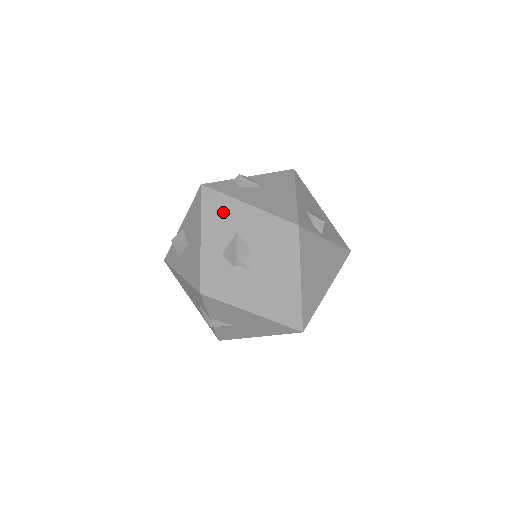
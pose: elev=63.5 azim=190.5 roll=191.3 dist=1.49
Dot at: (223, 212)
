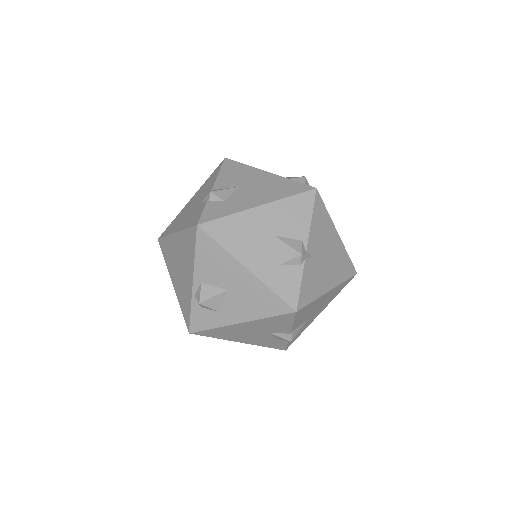
Dot at: (244, 231)
